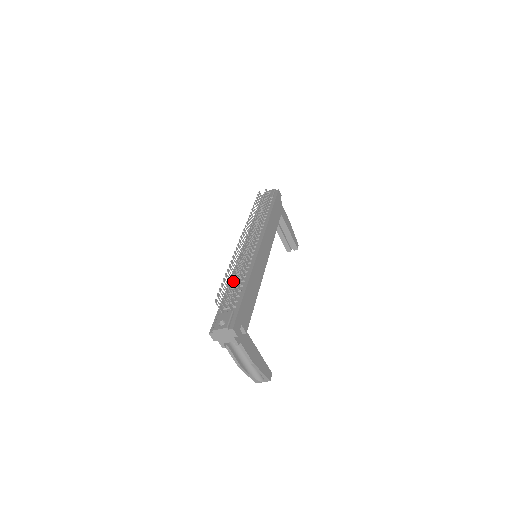
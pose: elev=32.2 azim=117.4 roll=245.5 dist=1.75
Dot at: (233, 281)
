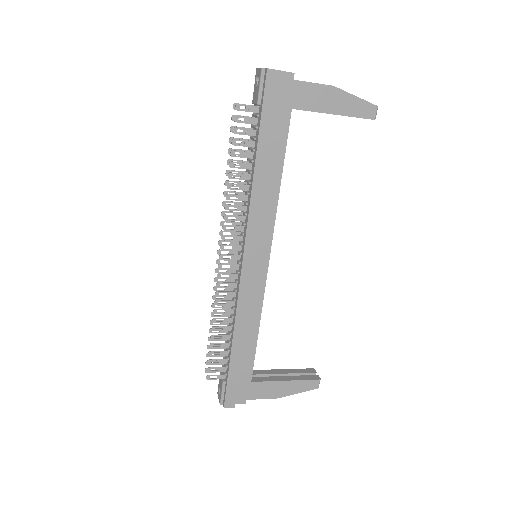
Dot at: occluded
